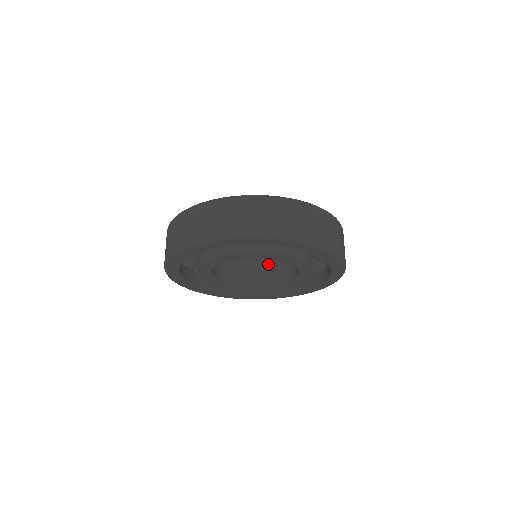
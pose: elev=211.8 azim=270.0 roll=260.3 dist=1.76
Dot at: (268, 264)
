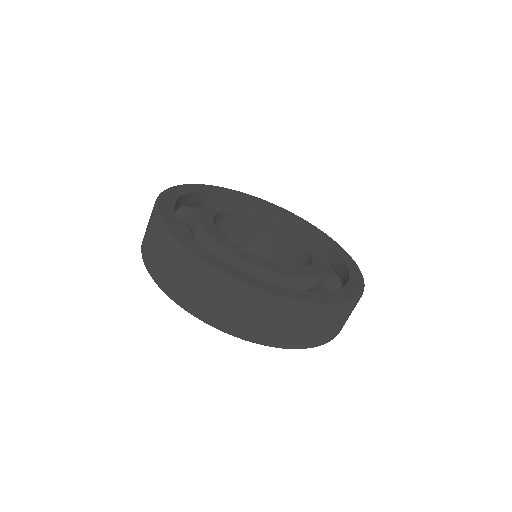
Dot at: (262, 231)
